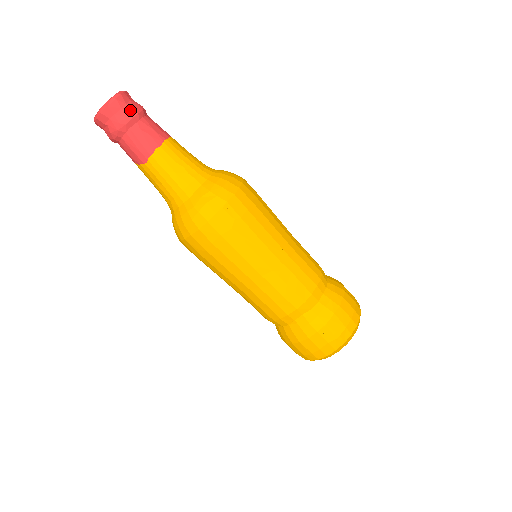
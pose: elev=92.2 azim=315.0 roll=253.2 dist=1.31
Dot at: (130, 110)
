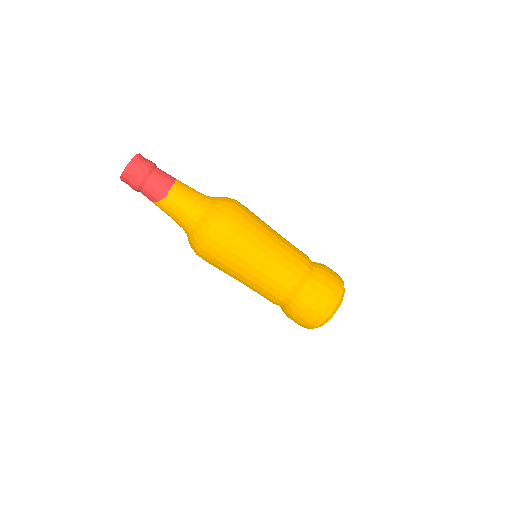
Dot at: (148, 163)
